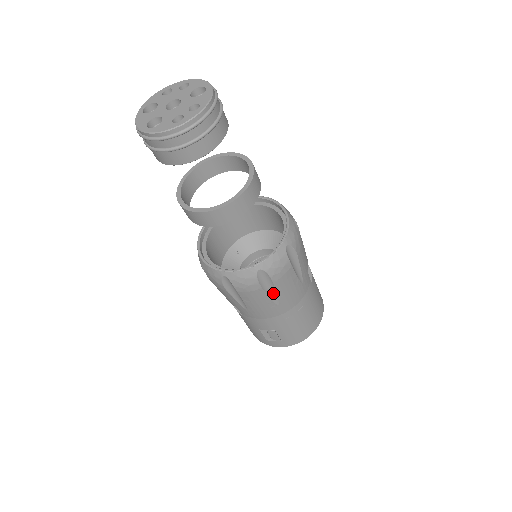
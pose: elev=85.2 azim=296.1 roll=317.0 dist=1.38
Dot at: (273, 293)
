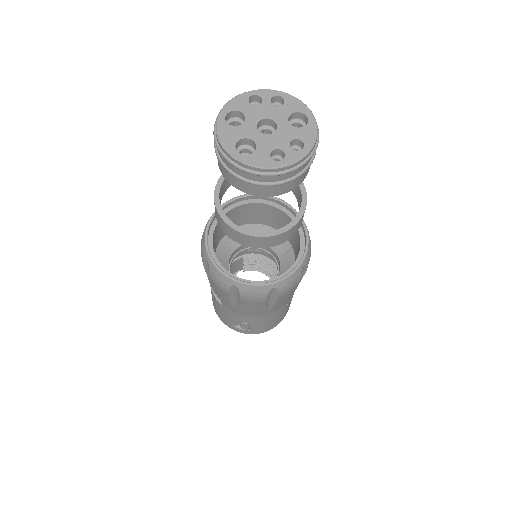
Dot at: (271, 303)
